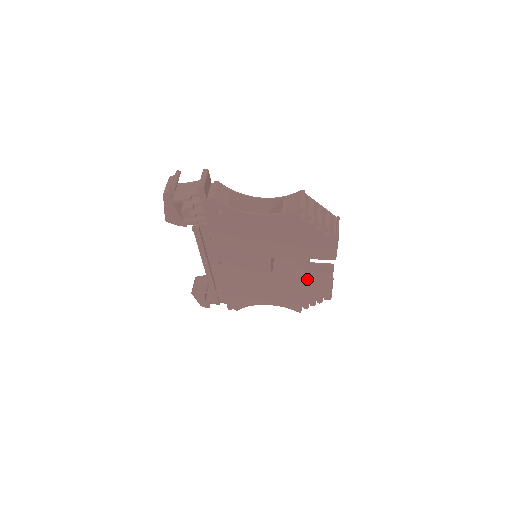
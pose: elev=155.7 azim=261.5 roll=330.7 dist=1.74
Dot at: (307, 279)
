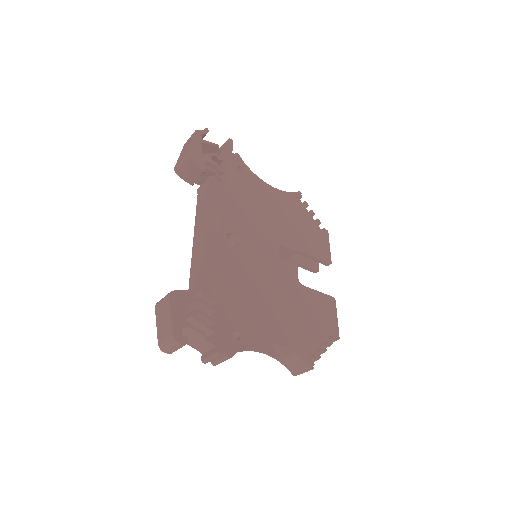
Dot at: (313, 291)
